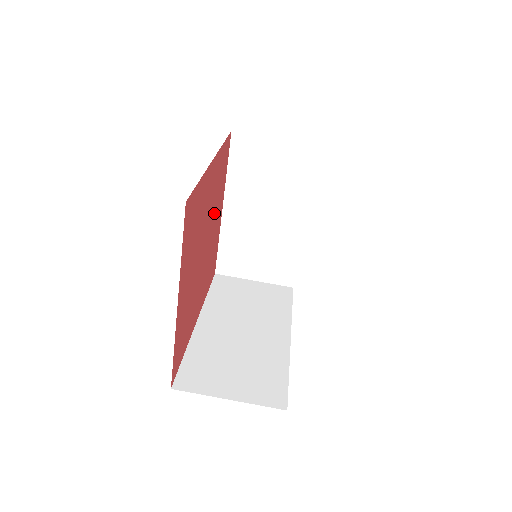
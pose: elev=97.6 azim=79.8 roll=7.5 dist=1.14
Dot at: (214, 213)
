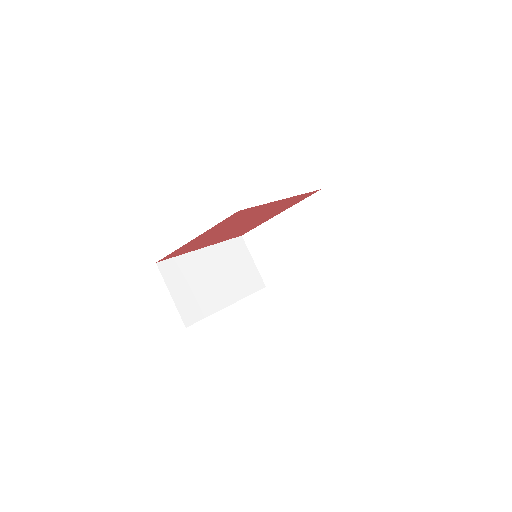
Dot at: (266, 215)
